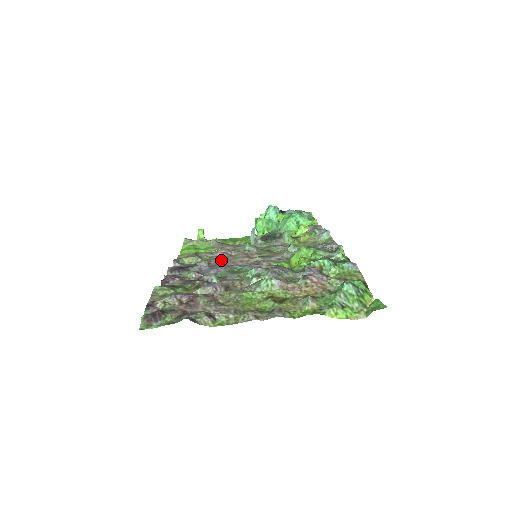
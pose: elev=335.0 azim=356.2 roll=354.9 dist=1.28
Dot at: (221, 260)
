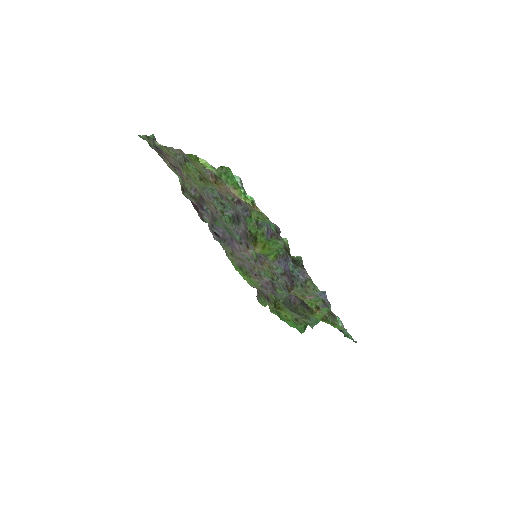
Dot at: (239, 253)
